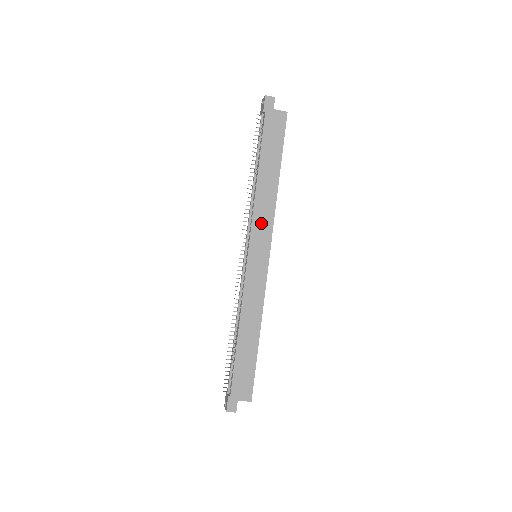
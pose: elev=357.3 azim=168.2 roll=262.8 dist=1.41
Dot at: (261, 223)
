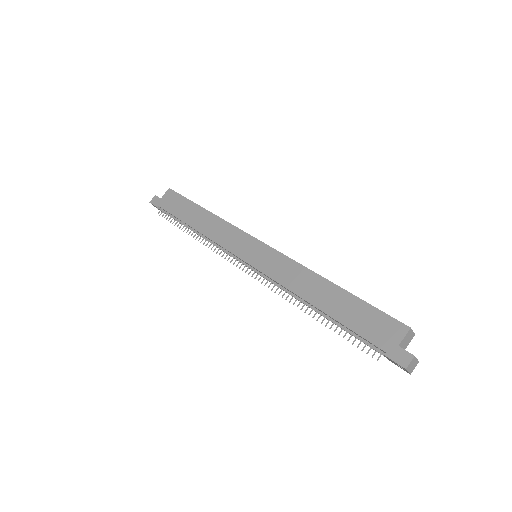
Dot at: (228, 238)
